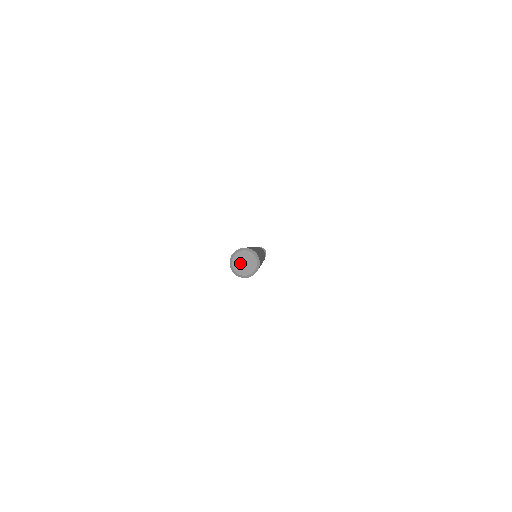
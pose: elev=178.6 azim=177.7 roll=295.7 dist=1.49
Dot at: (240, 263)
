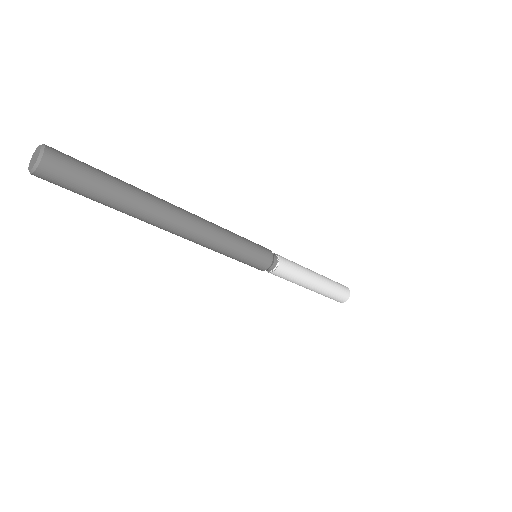
Dot at: (32, 162)
